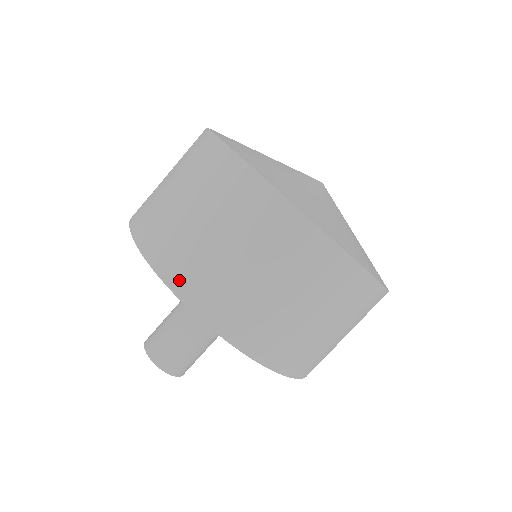
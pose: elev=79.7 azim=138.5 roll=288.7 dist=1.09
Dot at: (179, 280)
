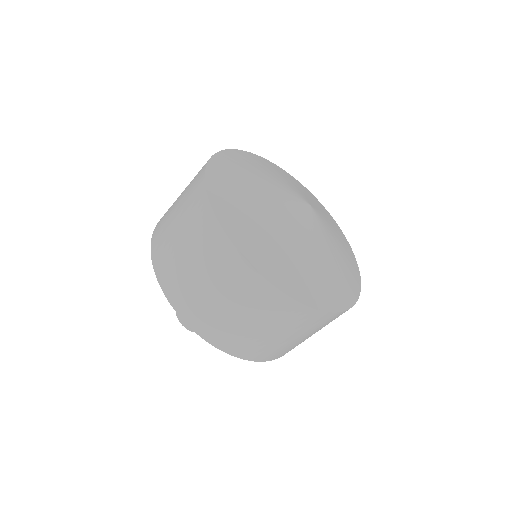
Dot at: (219, 342)
